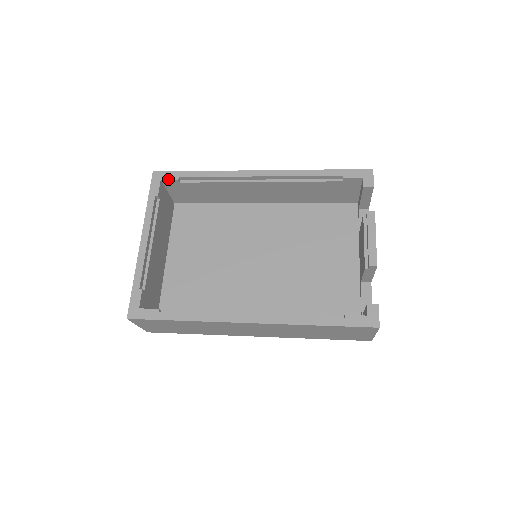
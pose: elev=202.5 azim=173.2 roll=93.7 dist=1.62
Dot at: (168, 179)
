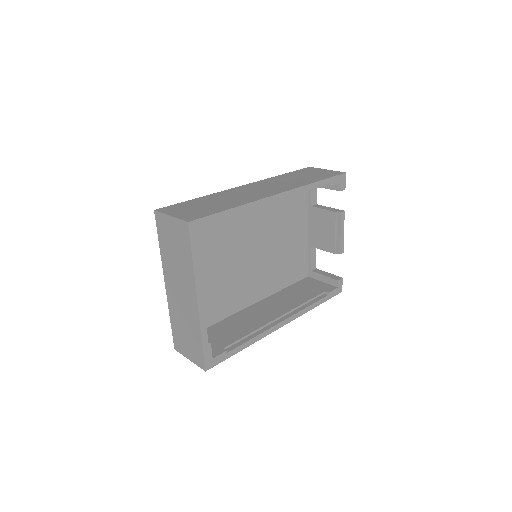
Dot at: (206, 227)
